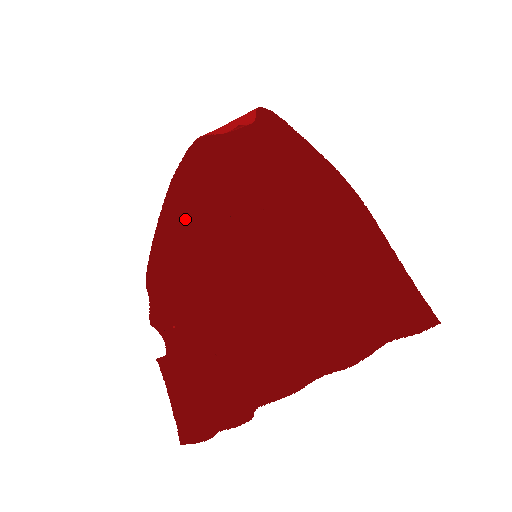
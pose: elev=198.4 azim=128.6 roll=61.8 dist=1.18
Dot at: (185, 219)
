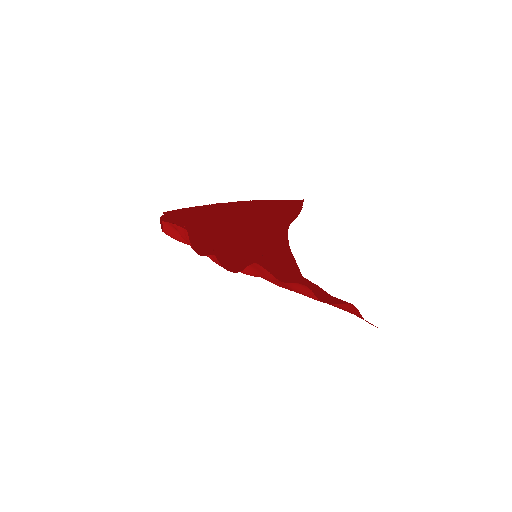
Dot at: (207, 223)
